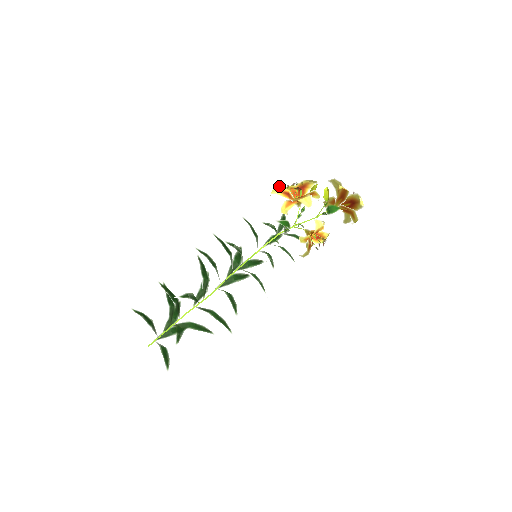
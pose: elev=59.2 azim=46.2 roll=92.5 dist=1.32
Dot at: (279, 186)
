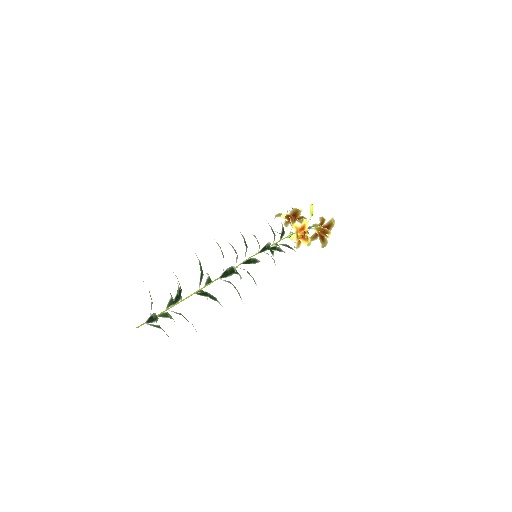
Dot at: occluded
